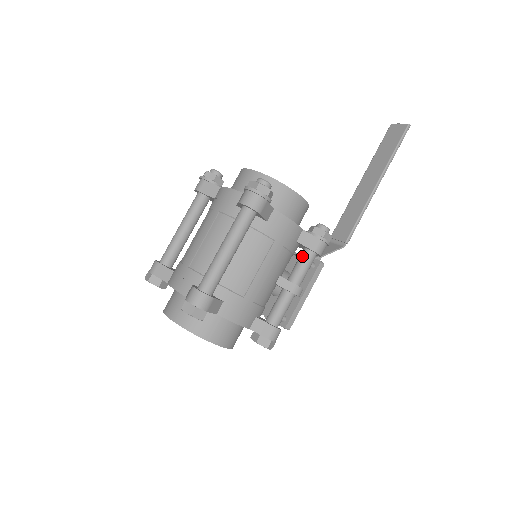
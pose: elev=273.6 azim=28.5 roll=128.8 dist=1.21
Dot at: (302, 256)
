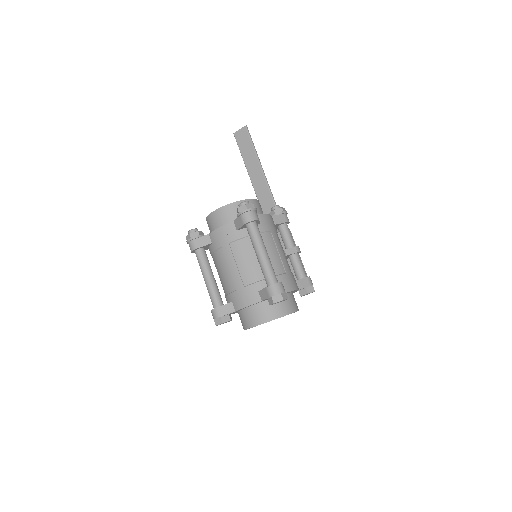
Dot at: (282, 231)
